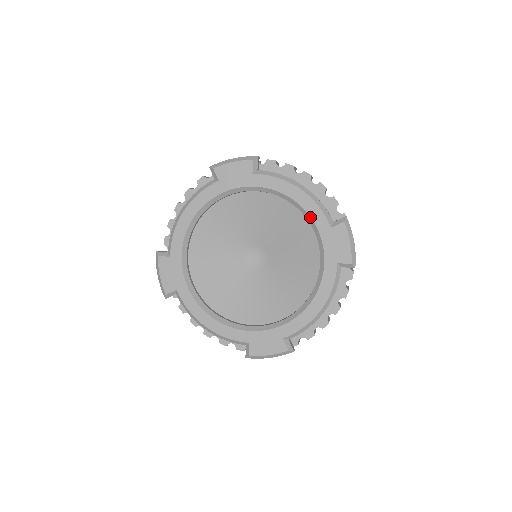
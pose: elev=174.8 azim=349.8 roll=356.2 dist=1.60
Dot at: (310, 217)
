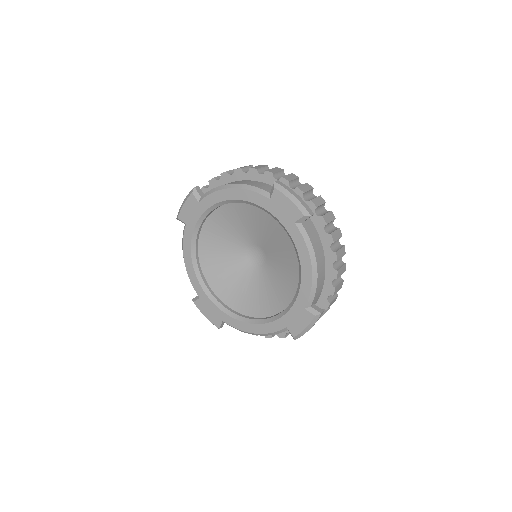
Dot at: (299, 289)
